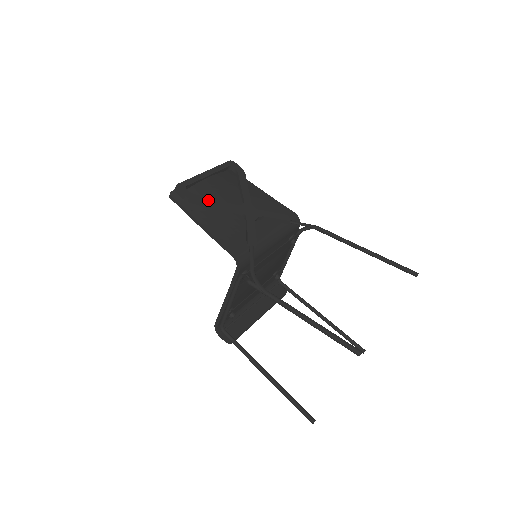
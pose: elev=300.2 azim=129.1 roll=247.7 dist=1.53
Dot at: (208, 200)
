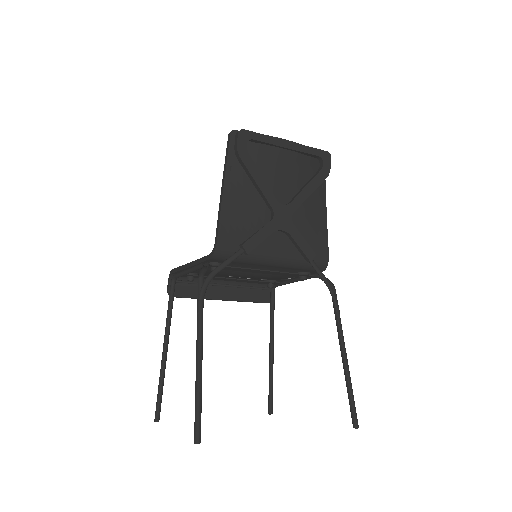
Dot at: (255, 171)
